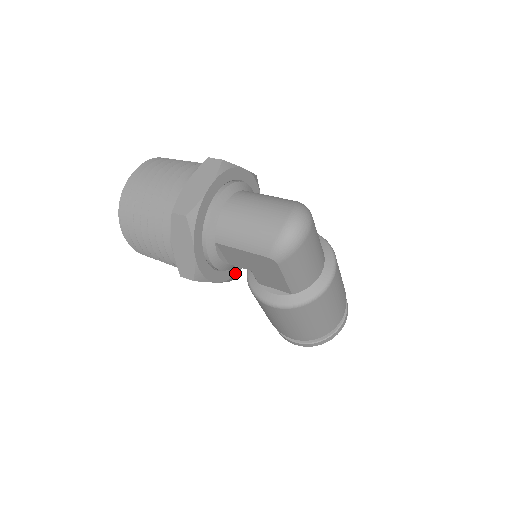
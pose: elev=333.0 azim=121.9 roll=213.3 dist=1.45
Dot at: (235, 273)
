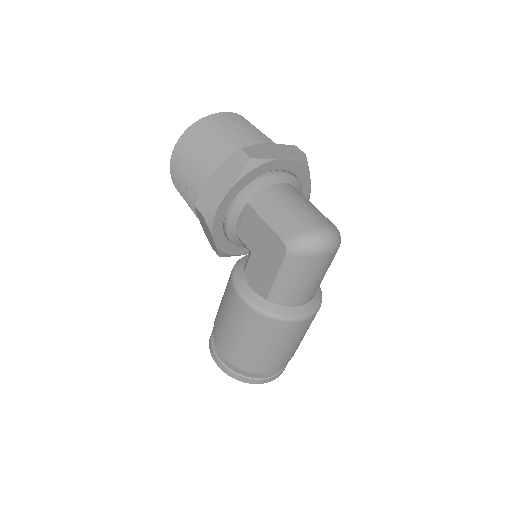
Dot at: (229, 253)
